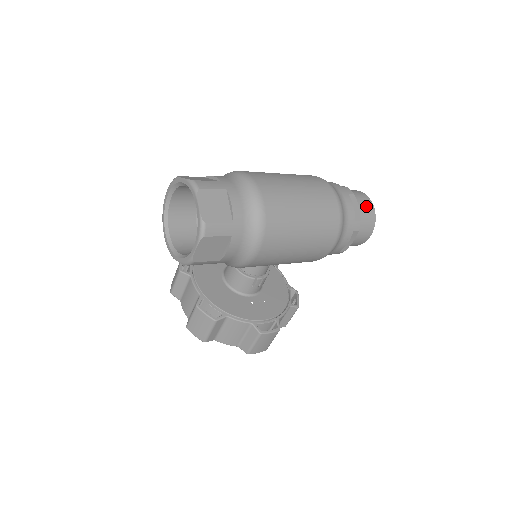
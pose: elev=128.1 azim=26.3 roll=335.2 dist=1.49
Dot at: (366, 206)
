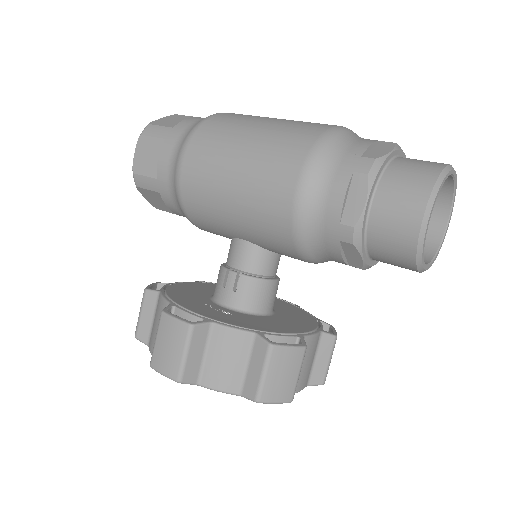
Dot at: (423, 163)
